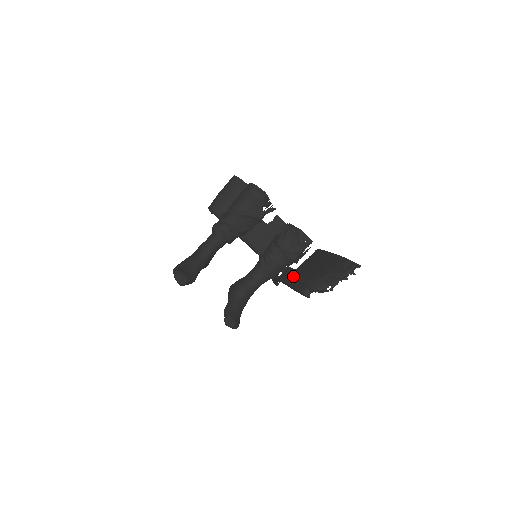
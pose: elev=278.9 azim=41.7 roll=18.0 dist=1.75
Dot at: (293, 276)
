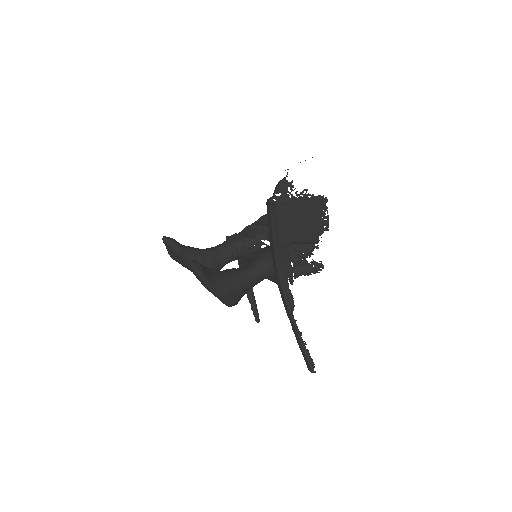
Dot at: occluded
